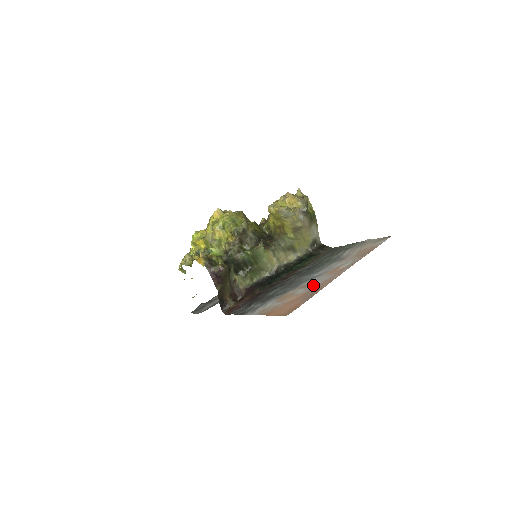
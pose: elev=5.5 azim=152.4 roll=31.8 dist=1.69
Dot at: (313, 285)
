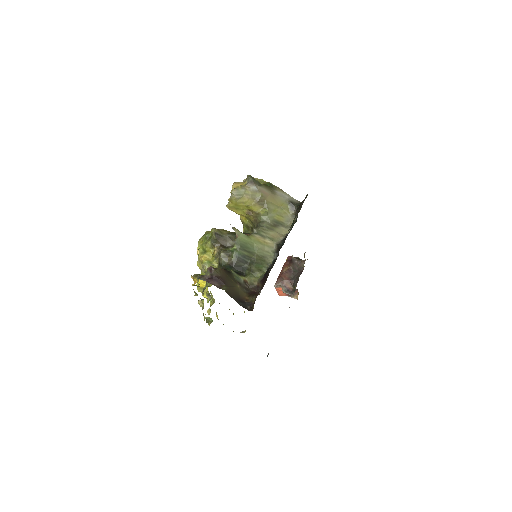
Dot at: occluded
